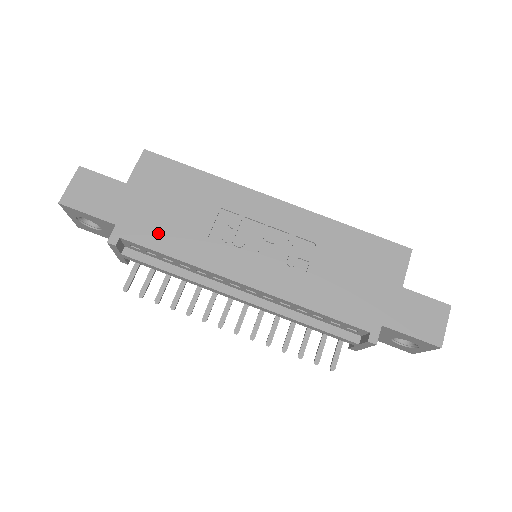
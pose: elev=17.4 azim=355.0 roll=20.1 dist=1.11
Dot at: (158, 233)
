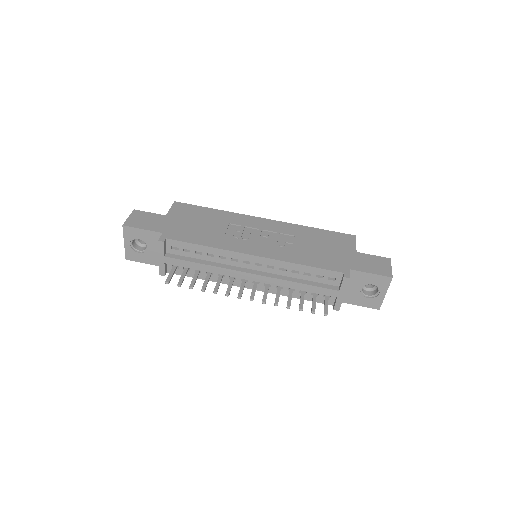
Dot at: (191, 235)
